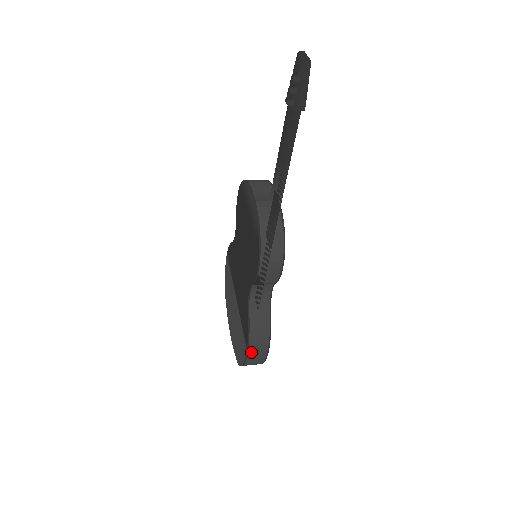
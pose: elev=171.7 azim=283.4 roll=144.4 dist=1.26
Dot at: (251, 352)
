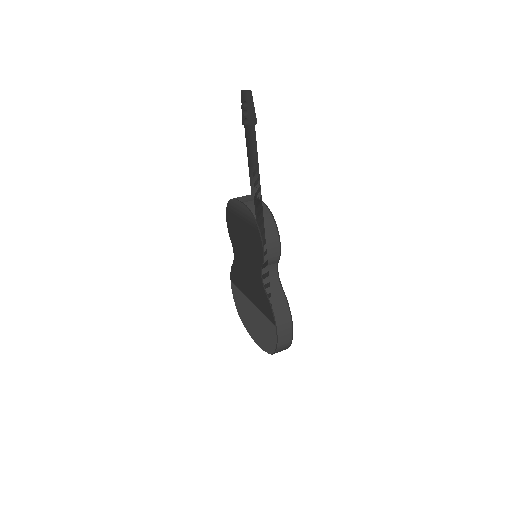
Dot at: (279, 328)
